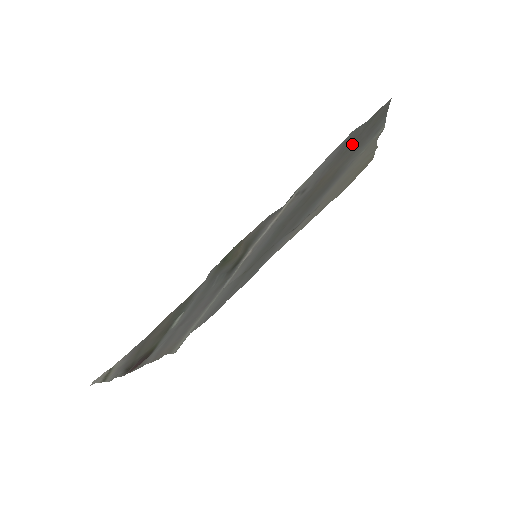
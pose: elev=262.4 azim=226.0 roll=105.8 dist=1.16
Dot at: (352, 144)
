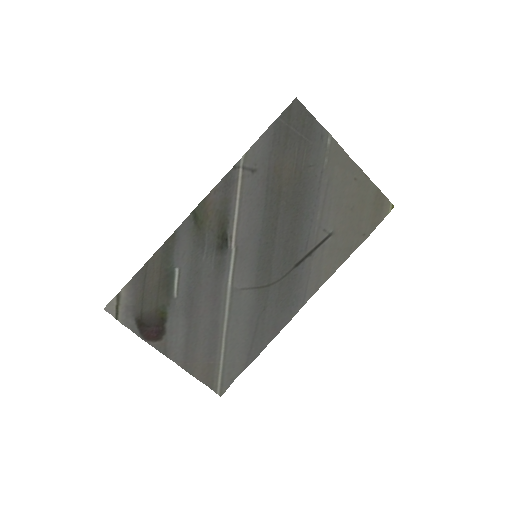
Dot at: (287, 138)
